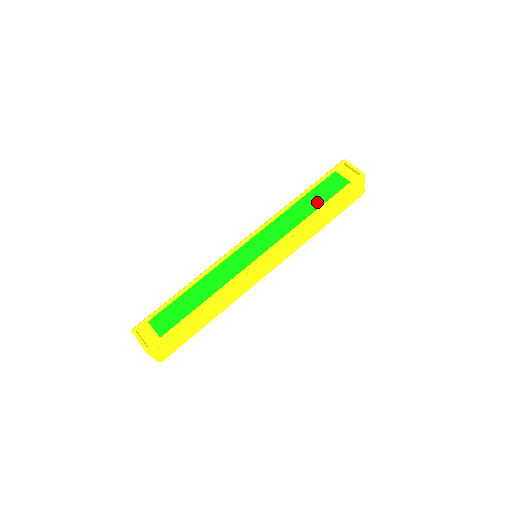
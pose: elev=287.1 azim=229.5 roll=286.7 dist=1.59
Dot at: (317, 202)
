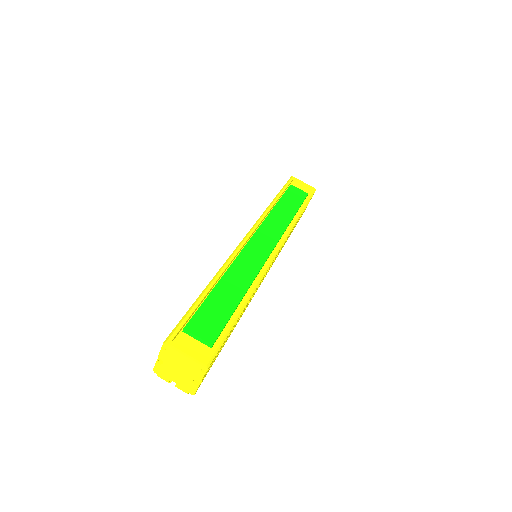
Dot at: (293, 207)
